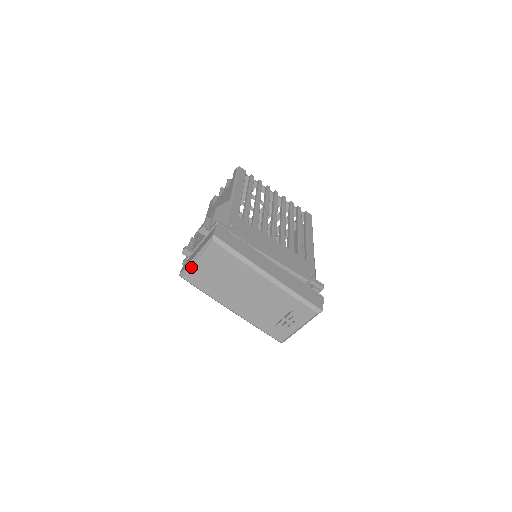
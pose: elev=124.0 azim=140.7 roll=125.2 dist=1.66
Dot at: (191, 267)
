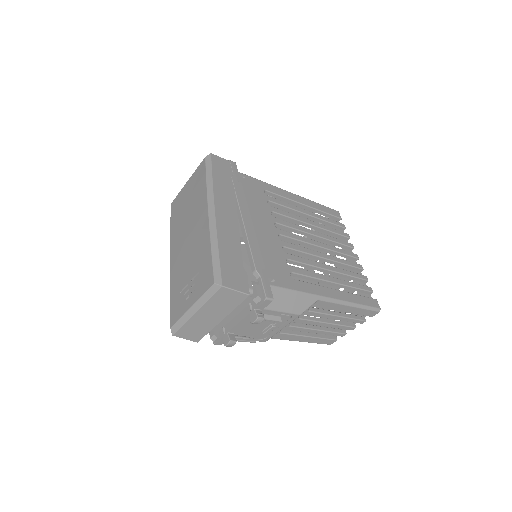
Dot at: (181, 191)
